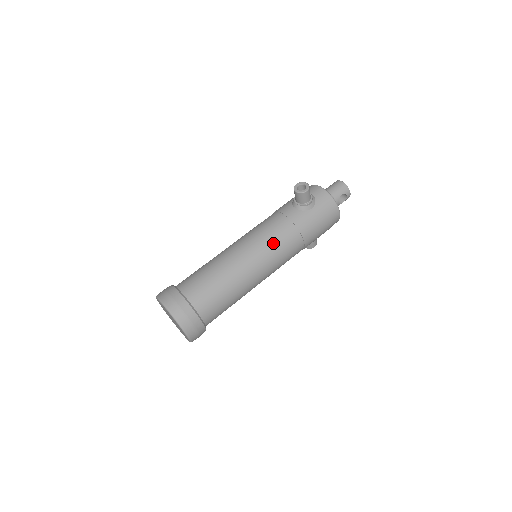
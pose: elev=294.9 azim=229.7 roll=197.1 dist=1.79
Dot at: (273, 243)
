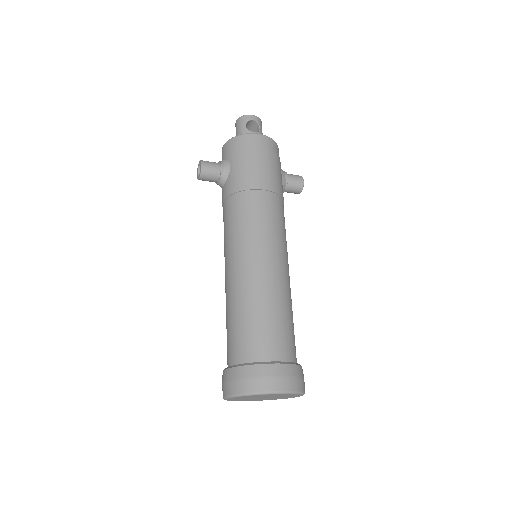
Dot at: (237, 228)
